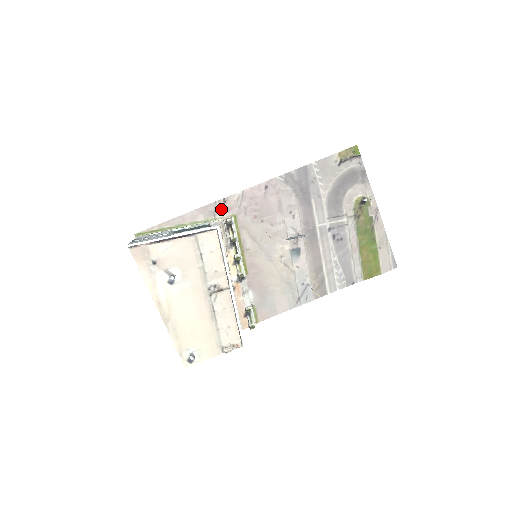
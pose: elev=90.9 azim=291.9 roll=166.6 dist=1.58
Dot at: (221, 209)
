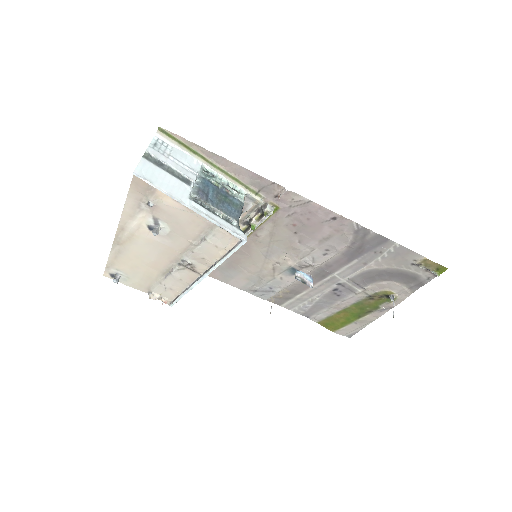
Dot at: (272, 192)
